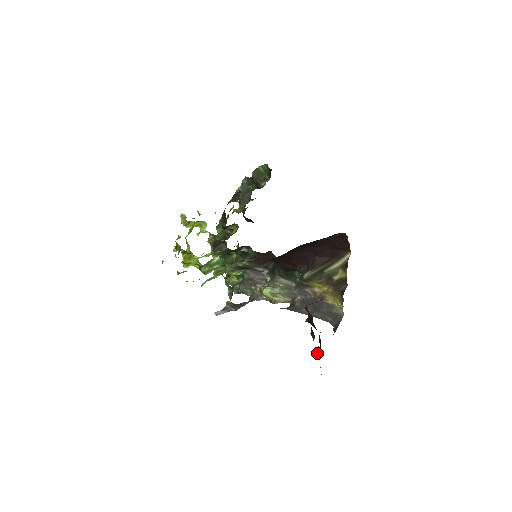
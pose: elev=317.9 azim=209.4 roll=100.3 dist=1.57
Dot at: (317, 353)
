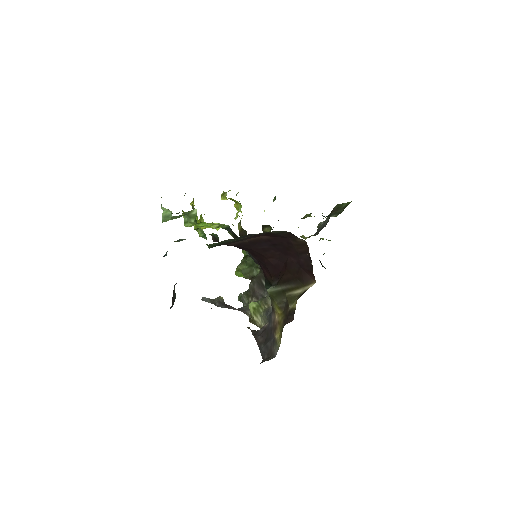
Dot at: occluded
